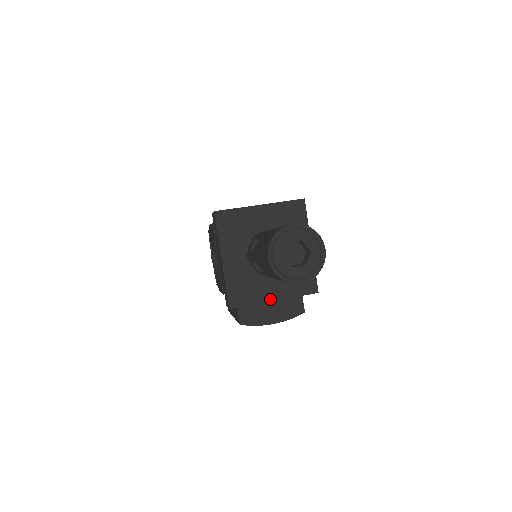
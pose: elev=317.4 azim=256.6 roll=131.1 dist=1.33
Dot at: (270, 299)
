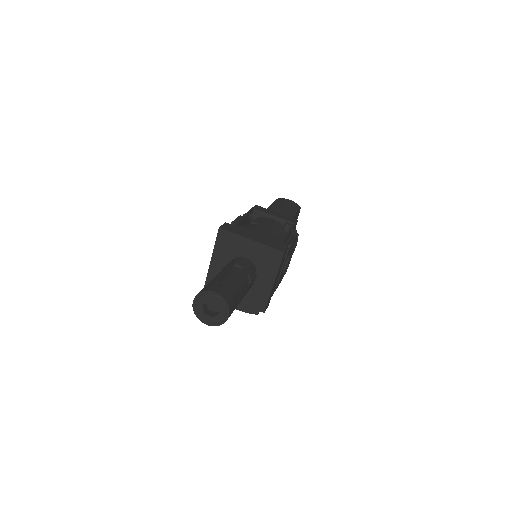
Dot at: occluded
